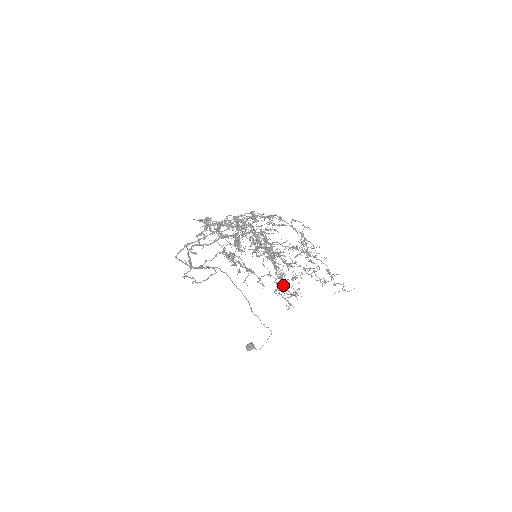
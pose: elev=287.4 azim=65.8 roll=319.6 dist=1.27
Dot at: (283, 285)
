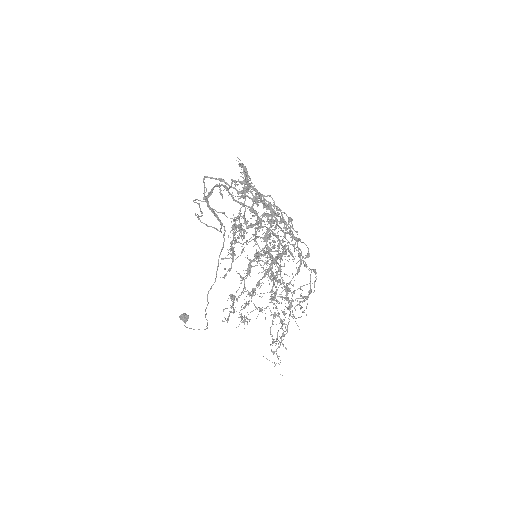
Dot at: occluded
